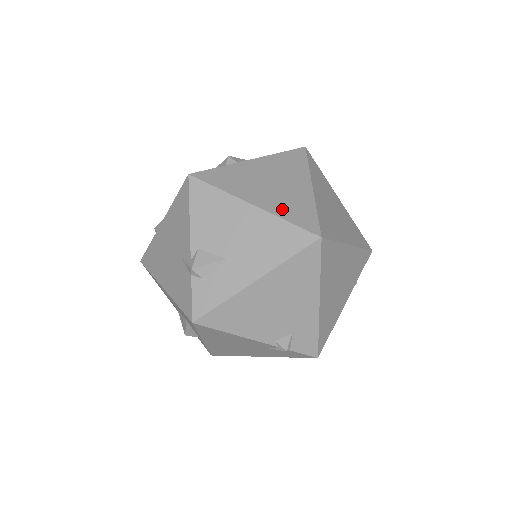
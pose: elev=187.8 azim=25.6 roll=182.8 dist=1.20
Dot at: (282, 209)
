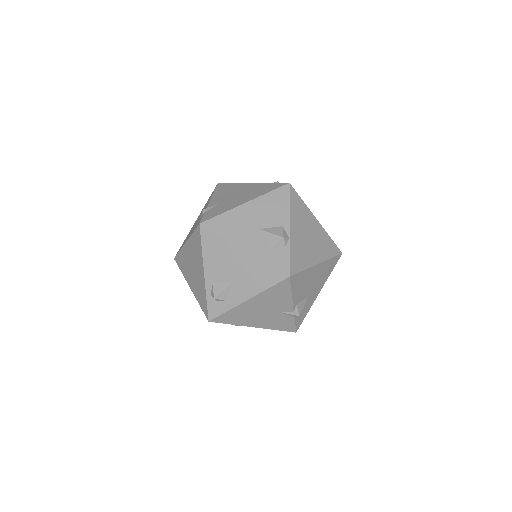
Dot at: (325, 252)
